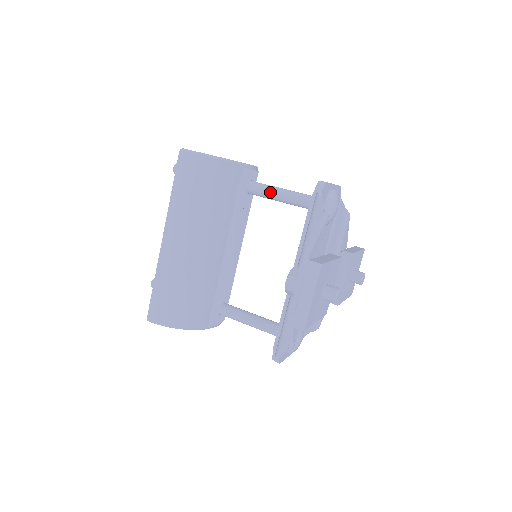
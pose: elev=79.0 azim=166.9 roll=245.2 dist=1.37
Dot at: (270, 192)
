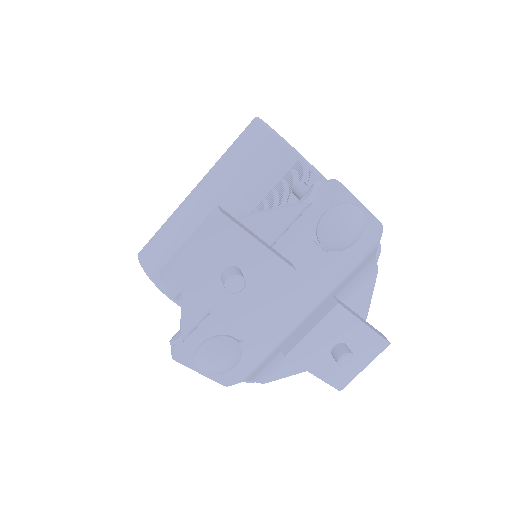
Dot at: occluded
